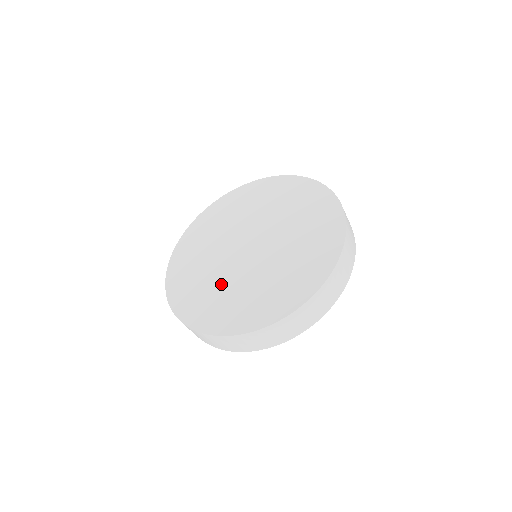
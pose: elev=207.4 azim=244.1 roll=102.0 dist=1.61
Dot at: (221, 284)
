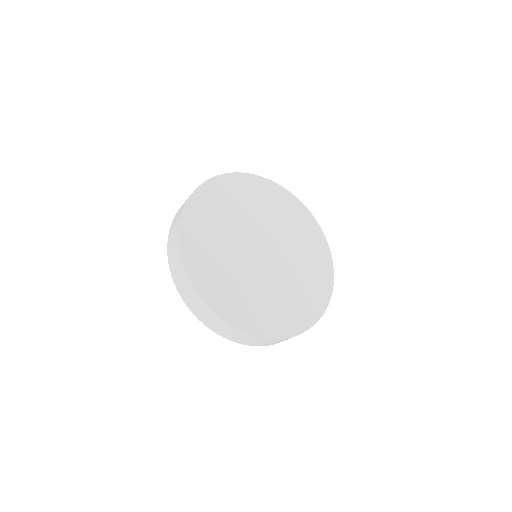
Dot at: (249, 284)
